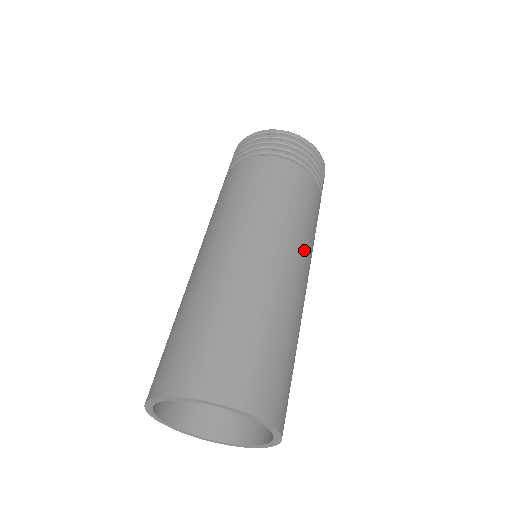
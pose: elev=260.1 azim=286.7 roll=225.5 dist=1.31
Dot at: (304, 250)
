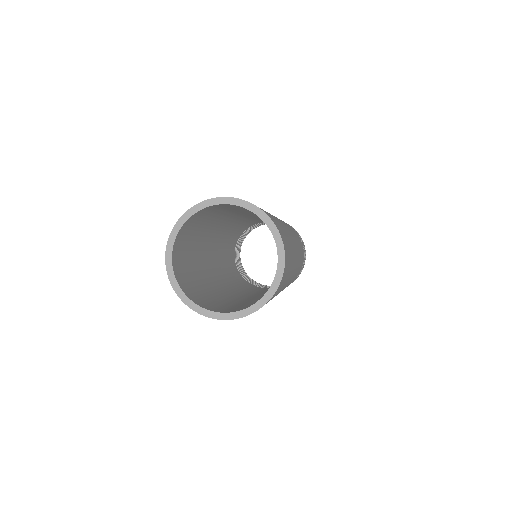
Dot at: (292, 232)
